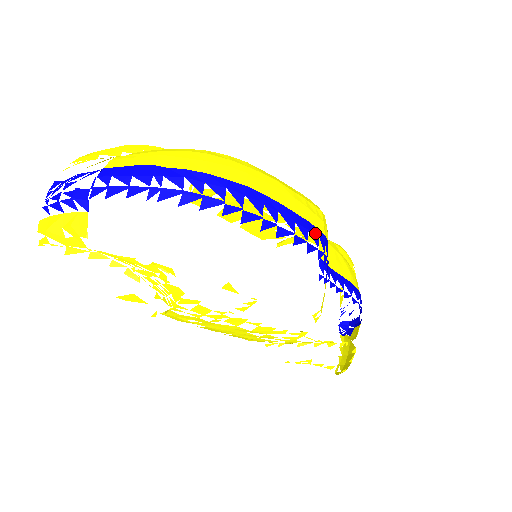
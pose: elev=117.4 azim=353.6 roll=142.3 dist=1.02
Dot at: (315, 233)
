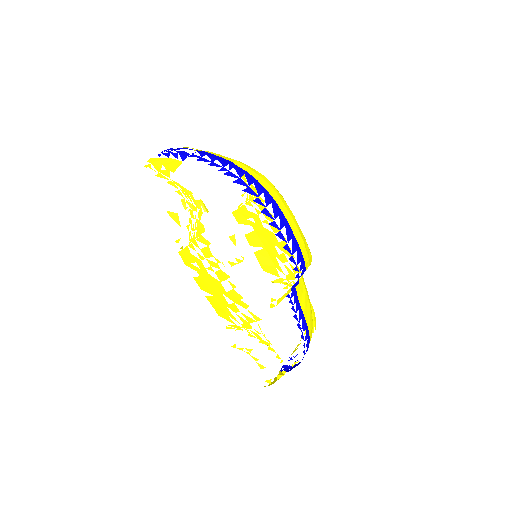
Dot at: (300, 256)
